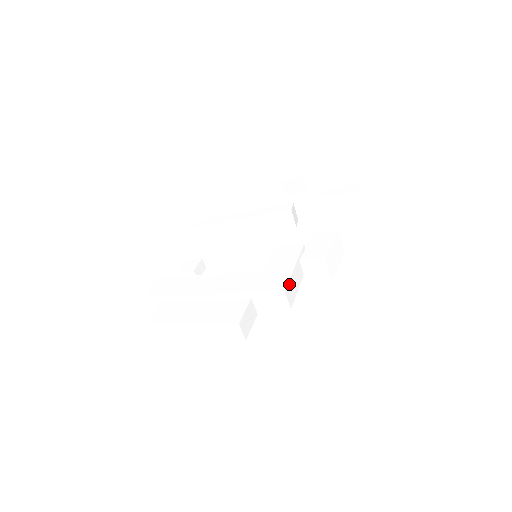
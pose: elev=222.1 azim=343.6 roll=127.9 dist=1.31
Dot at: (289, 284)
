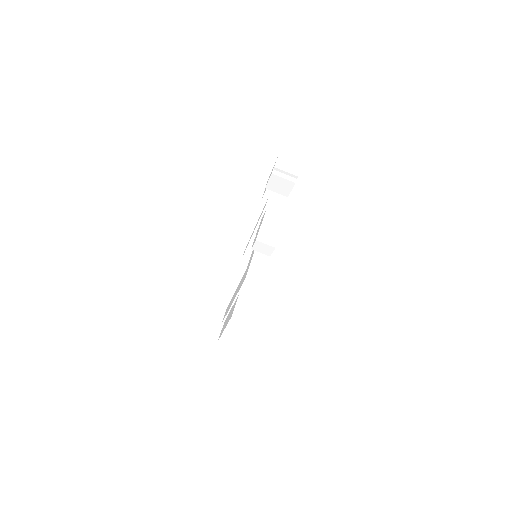
Dot at: (250, 270)
